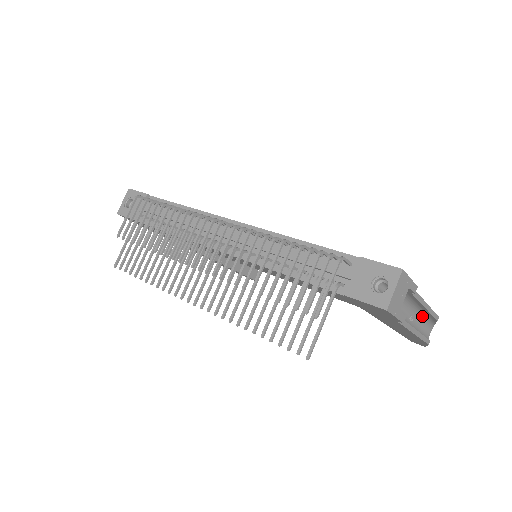
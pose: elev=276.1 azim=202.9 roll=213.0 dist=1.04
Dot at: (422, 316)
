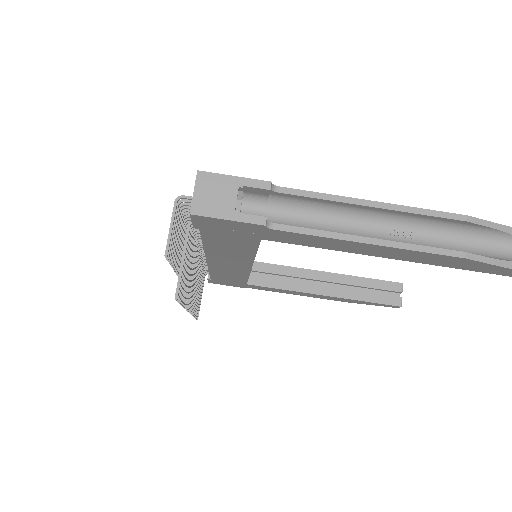
Dot at: (434, 226)
